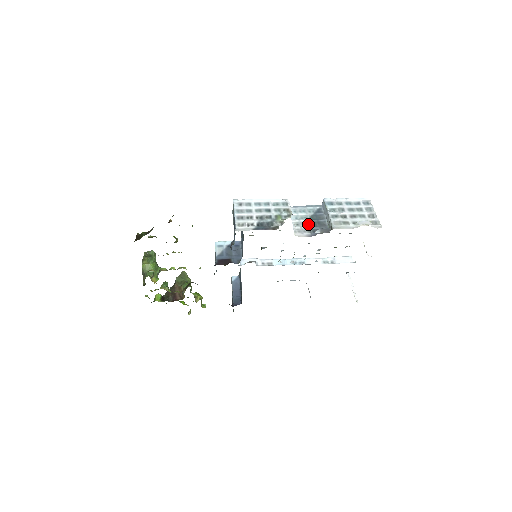
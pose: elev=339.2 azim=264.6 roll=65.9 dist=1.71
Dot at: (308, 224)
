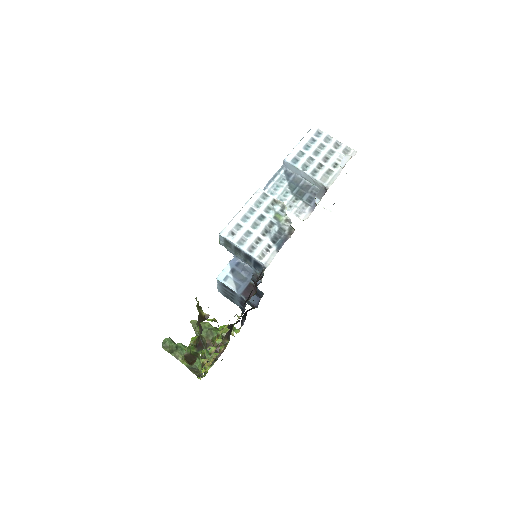
Dot at: (297, 198)
